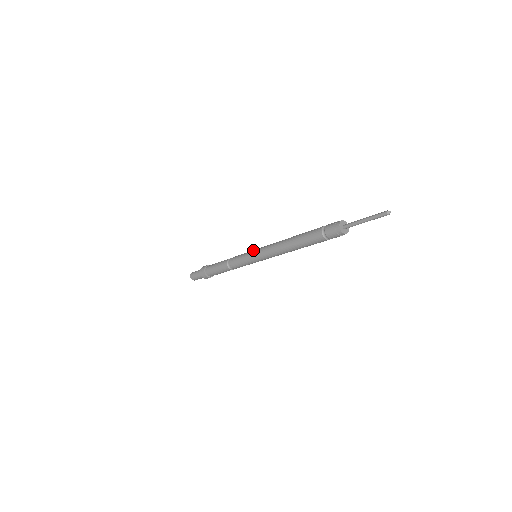
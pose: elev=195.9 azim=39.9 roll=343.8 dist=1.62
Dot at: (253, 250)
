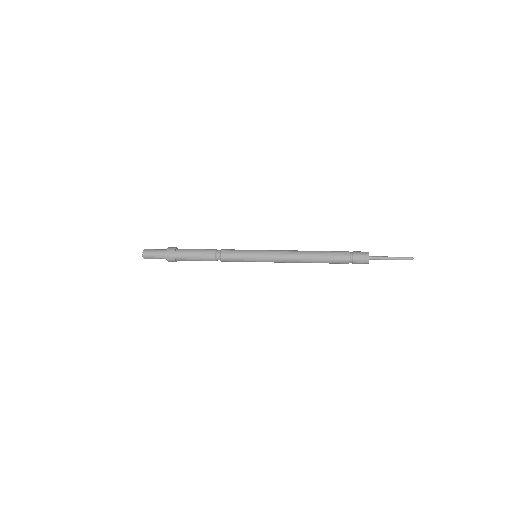
Dot at: (256, 252)
